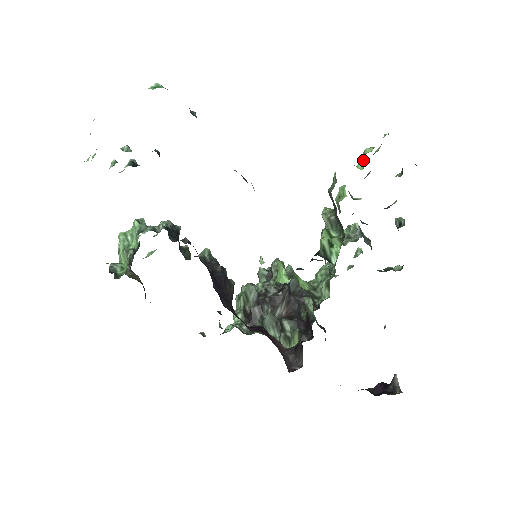
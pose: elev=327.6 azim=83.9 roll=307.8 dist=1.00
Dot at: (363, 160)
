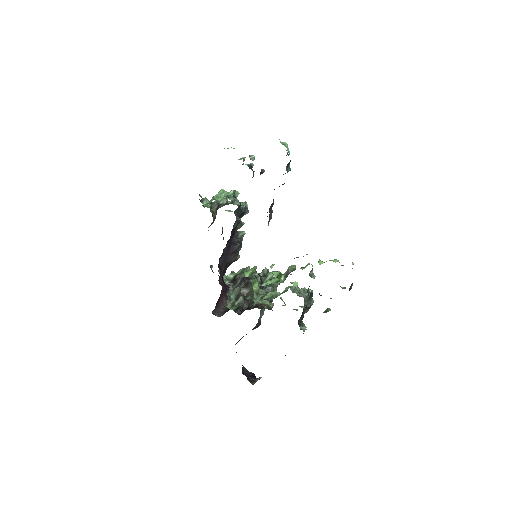
Dot at: occluded
